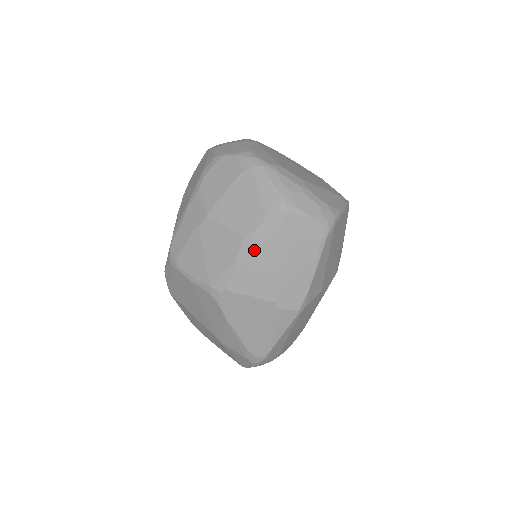
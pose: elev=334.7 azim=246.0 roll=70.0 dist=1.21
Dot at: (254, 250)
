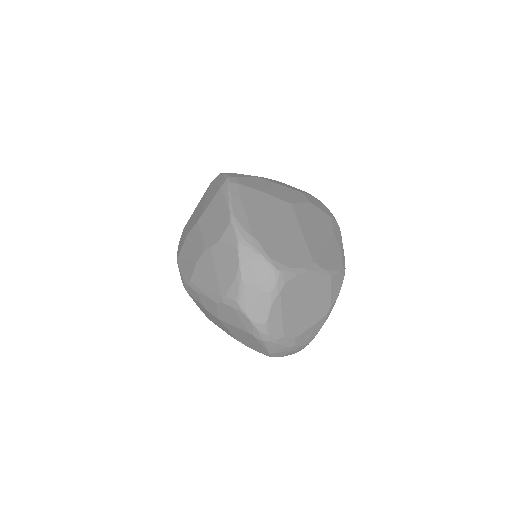
Dot at: occluded
